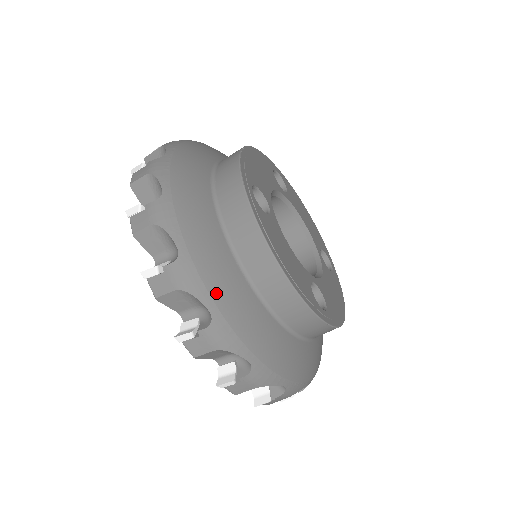
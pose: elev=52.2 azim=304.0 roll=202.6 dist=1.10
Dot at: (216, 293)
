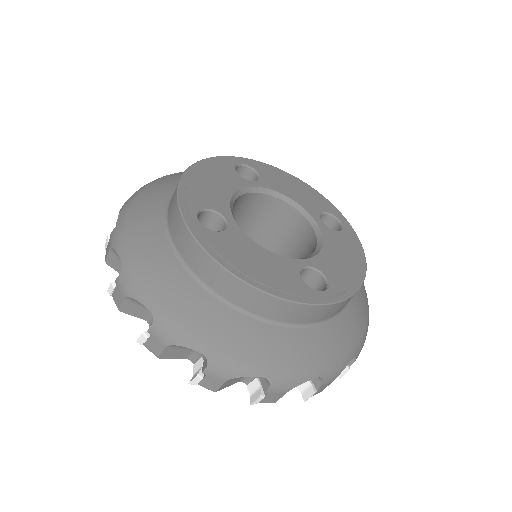
Dot at: (200, 334)
